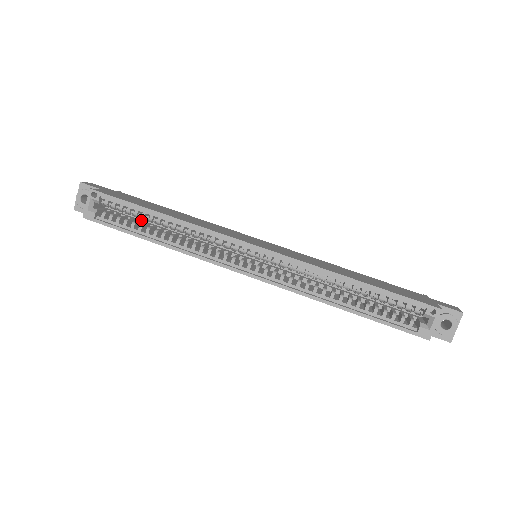
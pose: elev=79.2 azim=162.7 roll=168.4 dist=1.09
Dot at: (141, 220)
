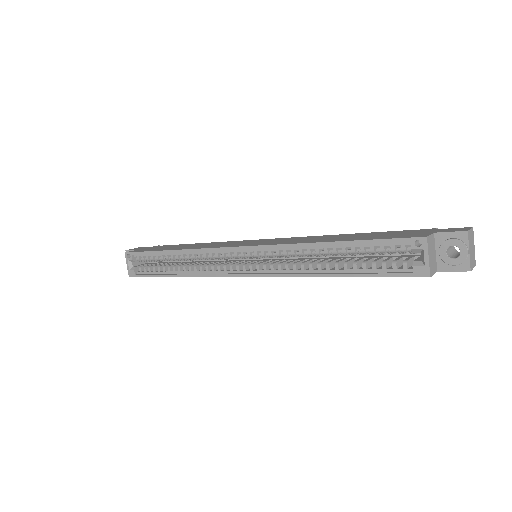
Dot at: (171, 262)
